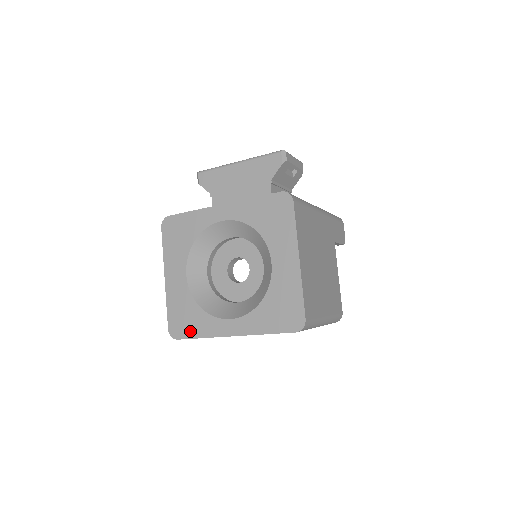
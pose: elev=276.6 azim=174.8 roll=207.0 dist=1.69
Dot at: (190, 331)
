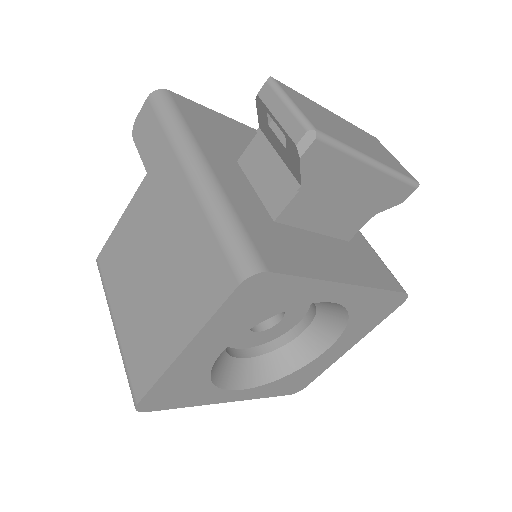
Dot at: (175, 403)
